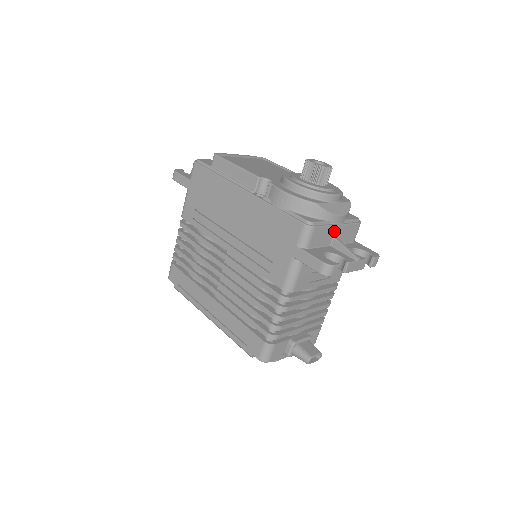
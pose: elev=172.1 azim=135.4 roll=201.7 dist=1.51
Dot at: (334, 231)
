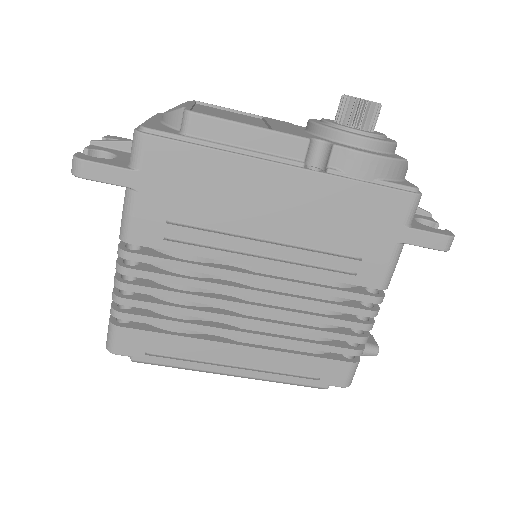
Dot at: occluded
